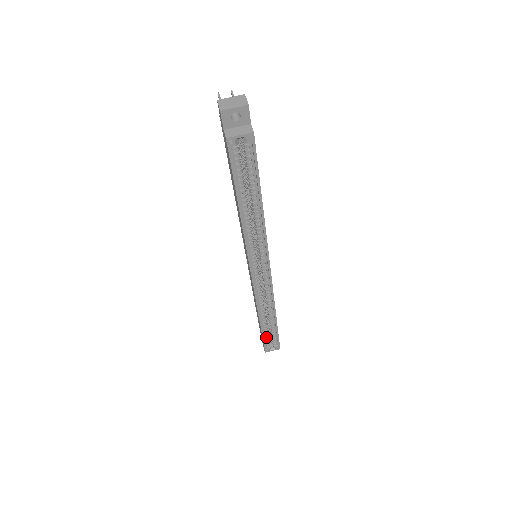
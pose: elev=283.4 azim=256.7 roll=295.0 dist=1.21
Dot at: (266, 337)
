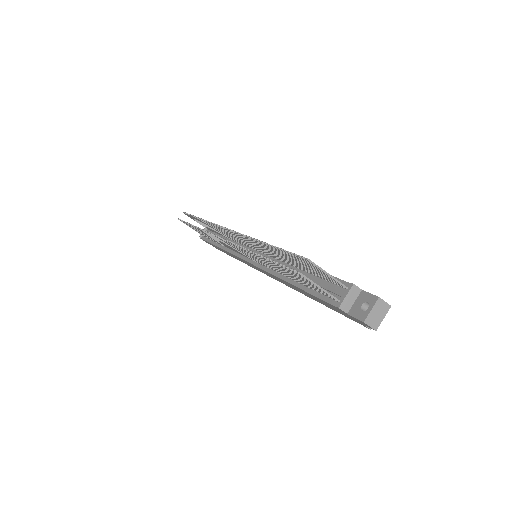
Dot at: occluded
